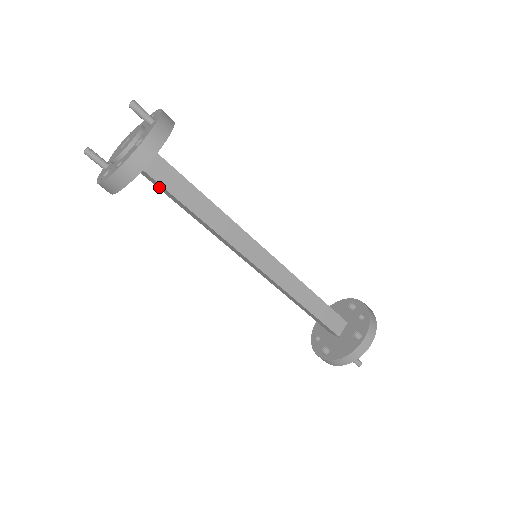
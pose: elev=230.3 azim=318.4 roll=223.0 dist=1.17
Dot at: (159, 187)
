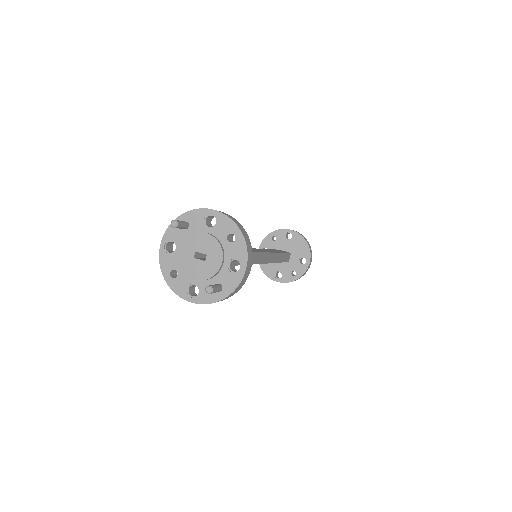
Dot at: occluded
